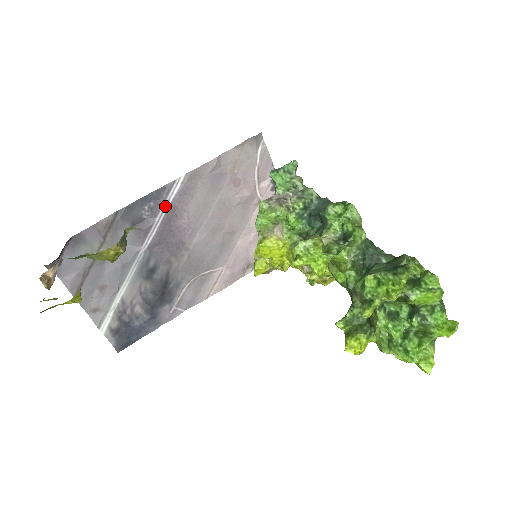
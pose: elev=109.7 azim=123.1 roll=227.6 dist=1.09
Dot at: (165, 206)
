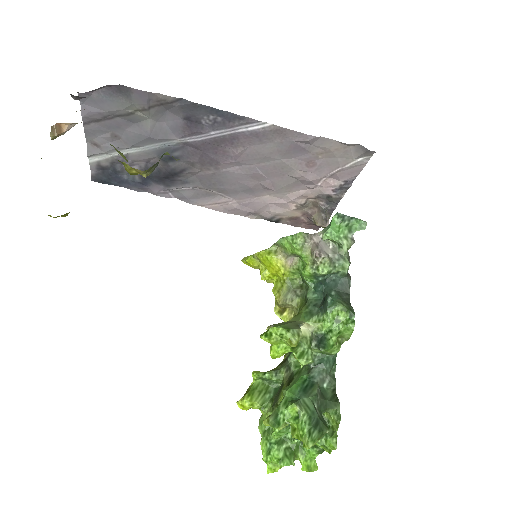
Dot at: (230, 130)
